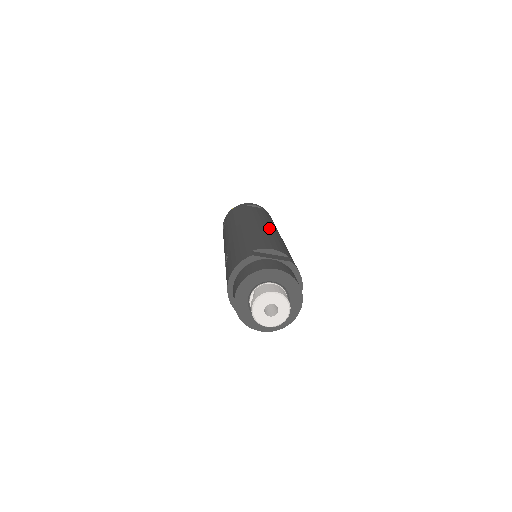
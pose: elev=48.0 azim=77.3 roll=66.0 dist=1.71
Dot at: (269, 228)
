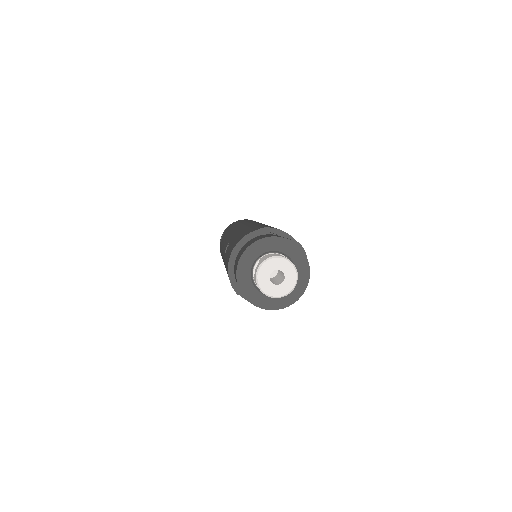
Dot at: occluded
